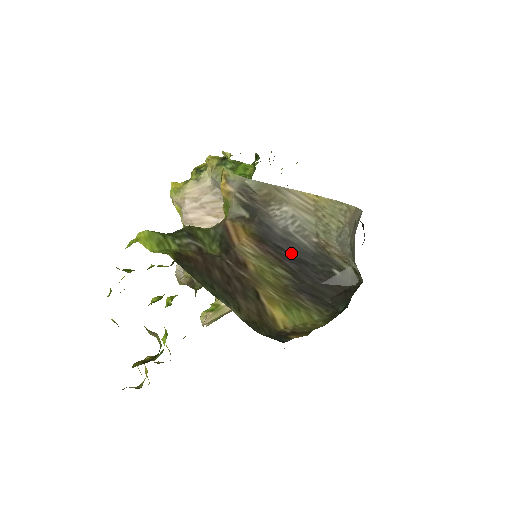
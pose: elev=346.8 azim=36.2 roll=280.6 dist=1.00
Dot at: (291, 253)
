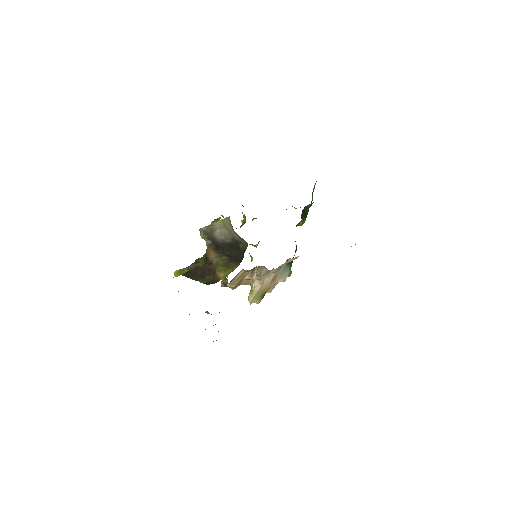
Dot at: (227, 248)
